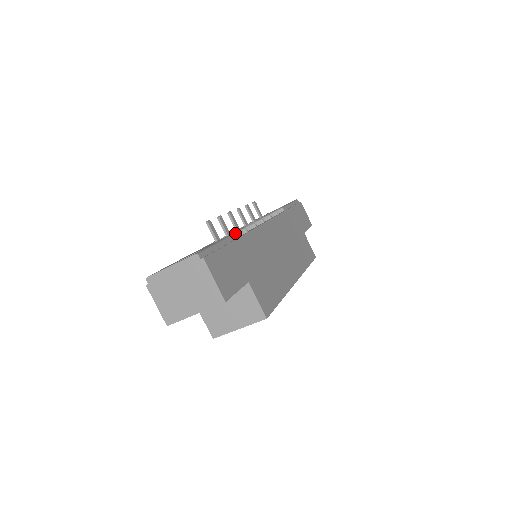
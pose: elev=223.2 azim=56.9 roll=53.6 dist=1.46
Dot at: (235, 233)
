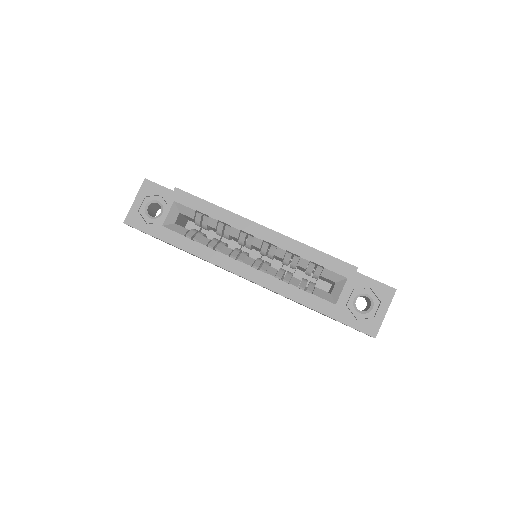
Dot at: occluded
